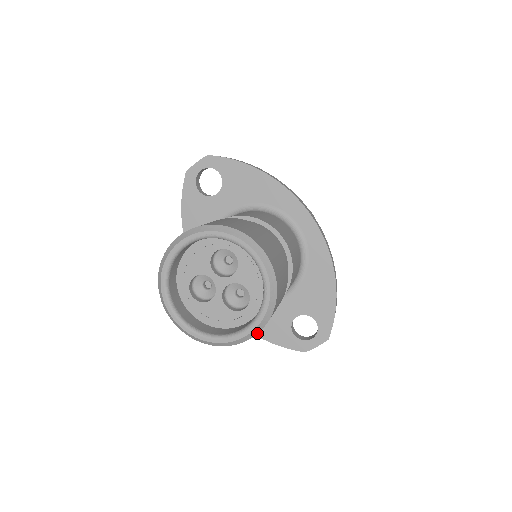
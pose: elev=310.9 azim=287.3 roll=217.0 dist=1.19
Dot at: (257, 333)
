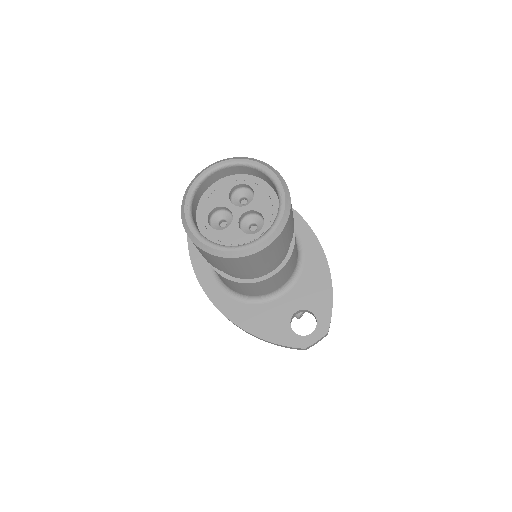
Dot at: (273, 241)
